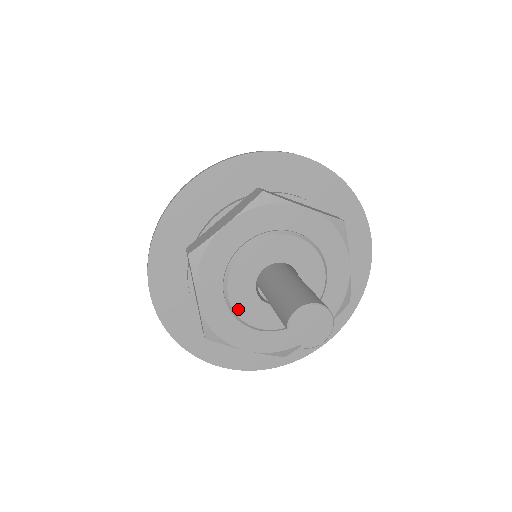
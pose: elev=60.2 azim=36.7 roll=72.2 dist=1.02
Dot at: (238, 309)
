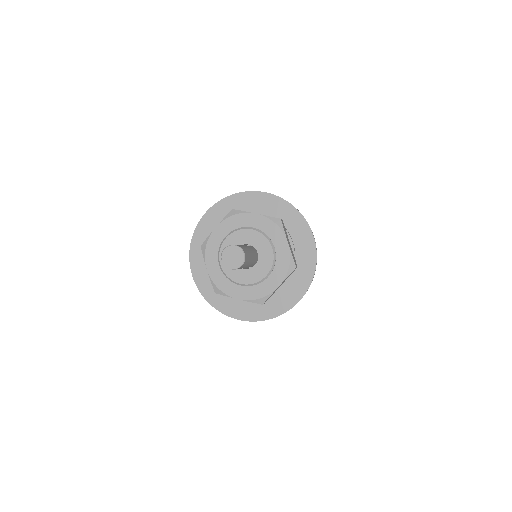
Dot at: (227, 273)
